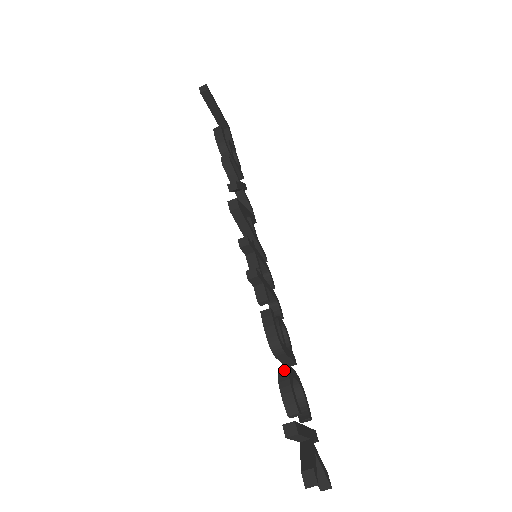
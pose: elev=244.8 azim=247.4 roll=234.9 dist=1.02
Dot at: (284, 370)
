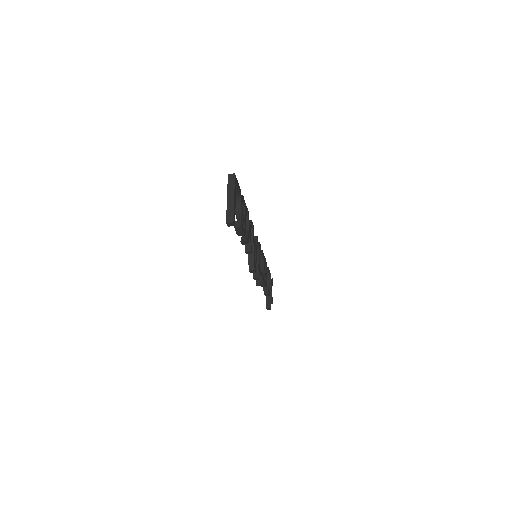
Dot at: (266, 287)
